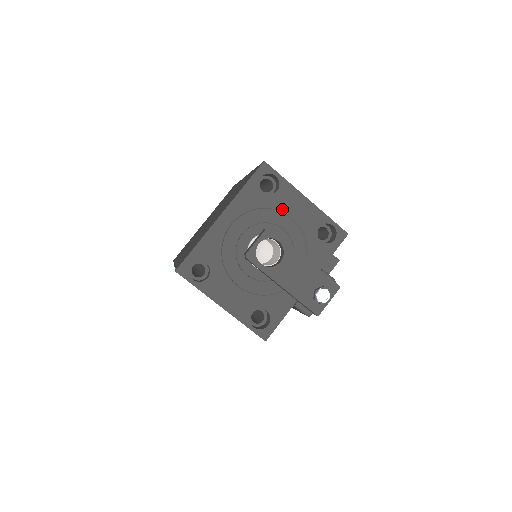
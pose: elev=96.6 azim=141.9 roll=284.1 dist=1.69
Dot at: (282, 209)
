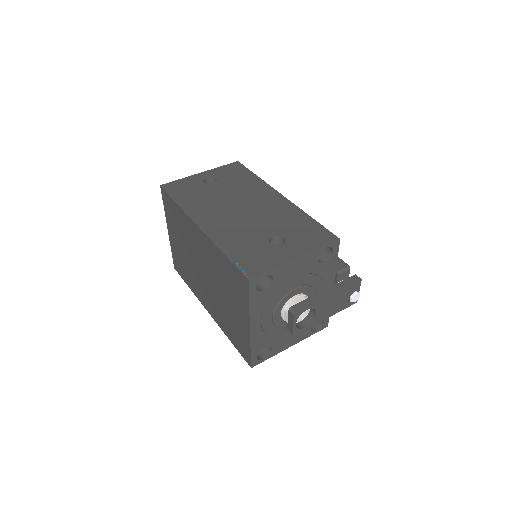
Dot at: (285, 282)
